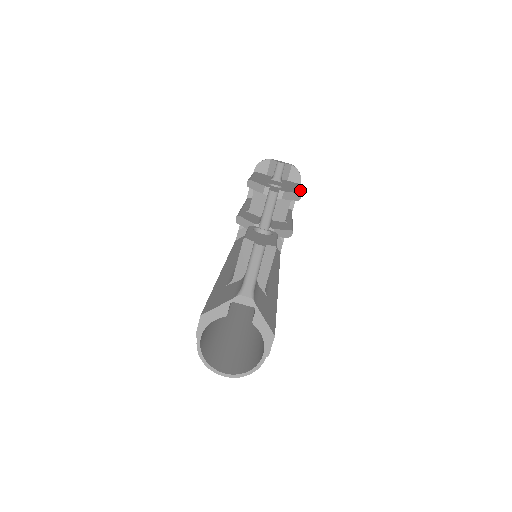
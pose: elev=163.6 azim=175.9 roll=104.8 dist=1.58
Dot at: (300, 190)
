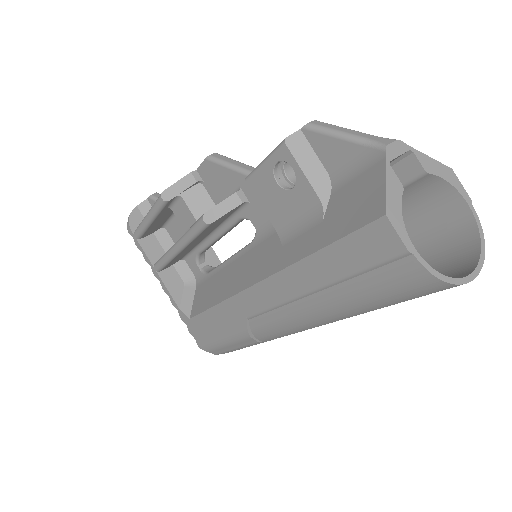
Dot at: occluded
